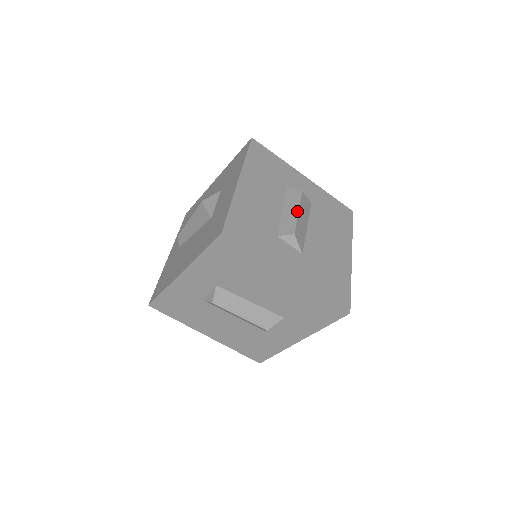
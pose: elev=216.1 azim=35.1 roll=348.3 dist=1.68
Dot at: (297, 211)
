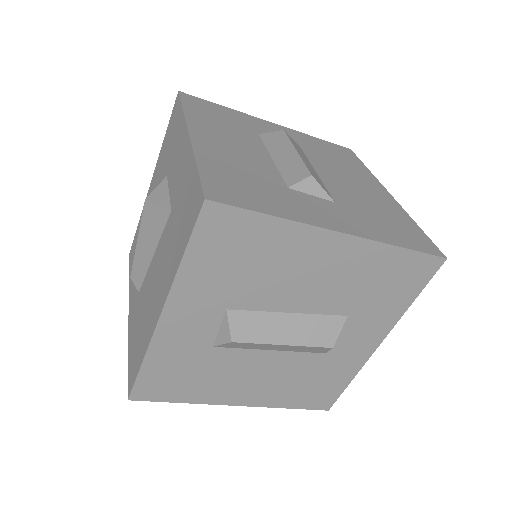
Dot at: (294, 150)
